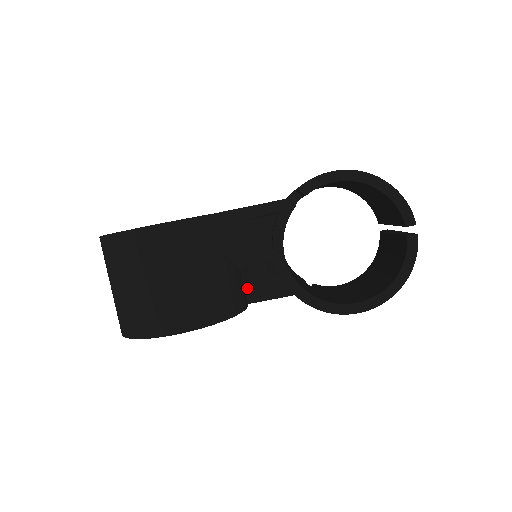
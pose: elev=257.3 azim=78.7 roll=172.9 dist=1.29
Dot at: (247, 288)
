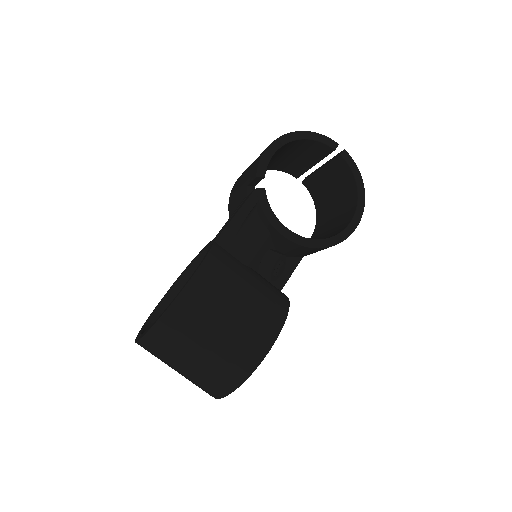
Dot at: occluded
